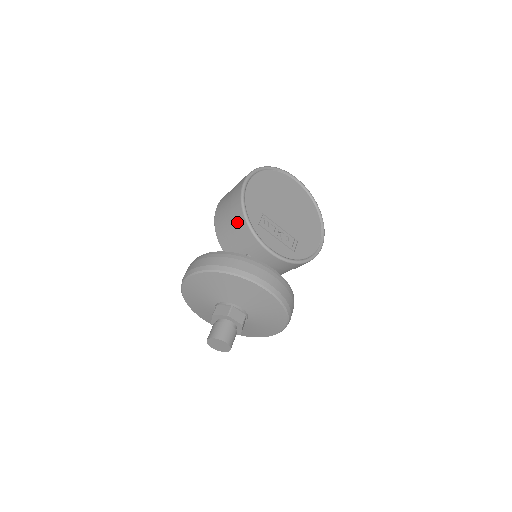
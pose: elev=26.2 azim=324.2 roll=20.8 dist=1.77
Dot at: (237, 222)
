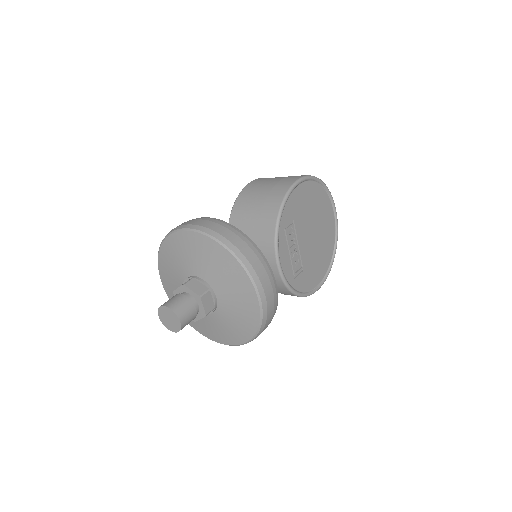
Dot at: (267, 212)
